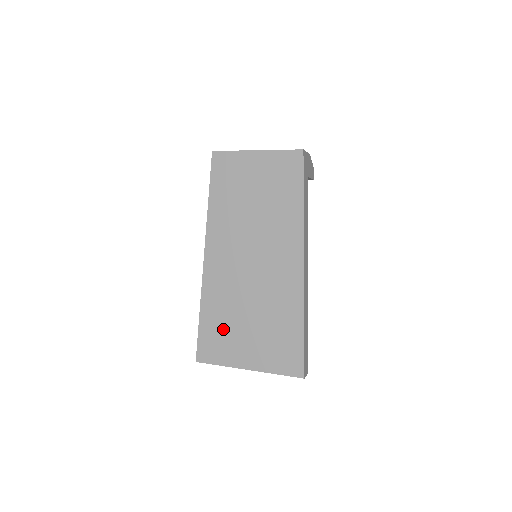
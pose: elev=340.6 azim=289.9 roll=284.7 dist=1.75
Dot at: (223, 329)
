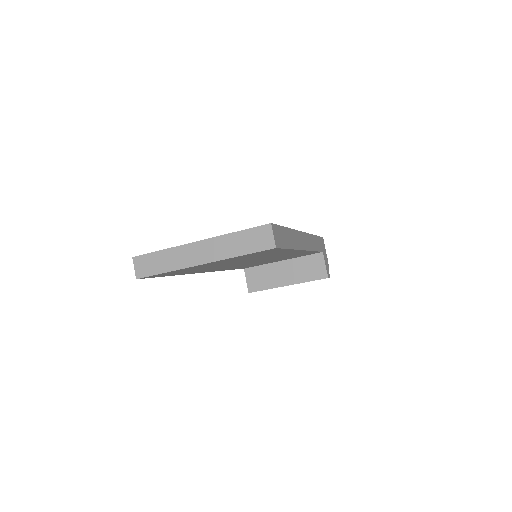
Dot at: occluded
